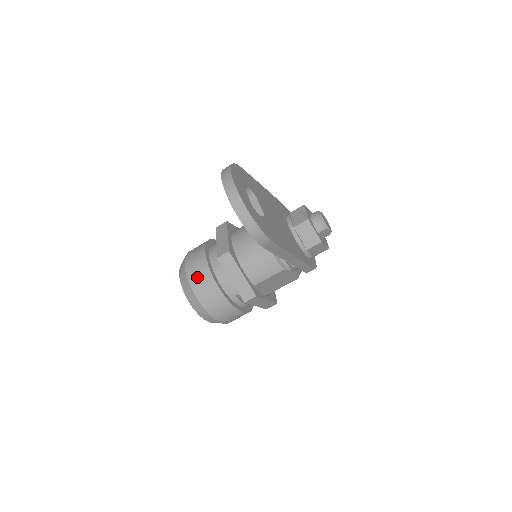
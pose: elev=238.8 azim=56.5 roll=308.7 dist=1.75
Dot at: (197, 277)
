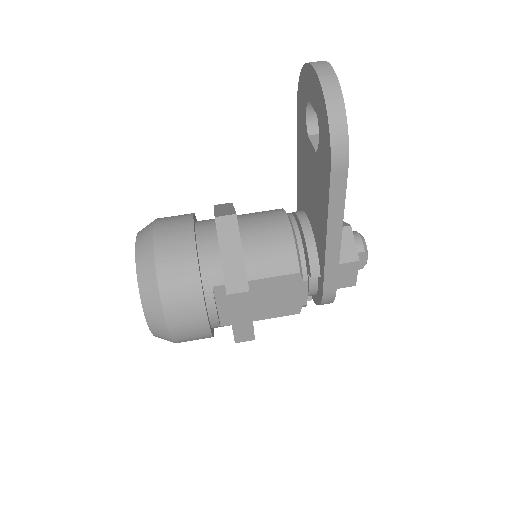
Dot at: (170, 235)
